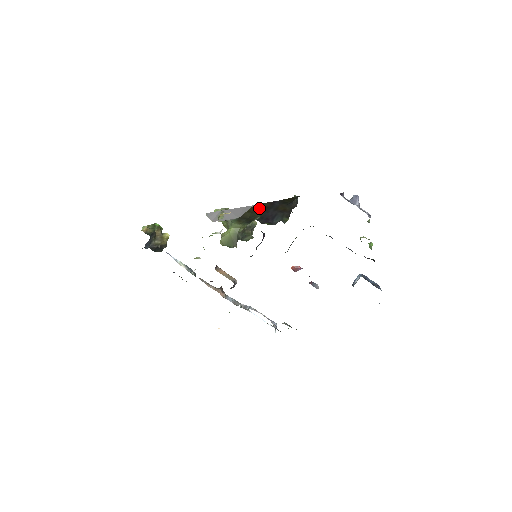
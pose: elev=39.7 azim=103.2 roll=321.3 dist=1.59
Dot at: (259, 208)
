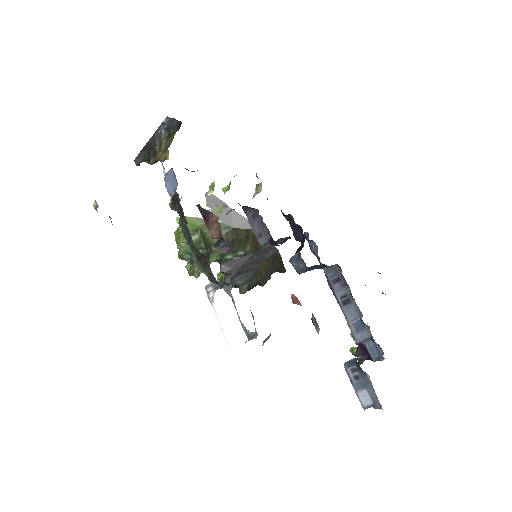
Dot at: (254, 240)
